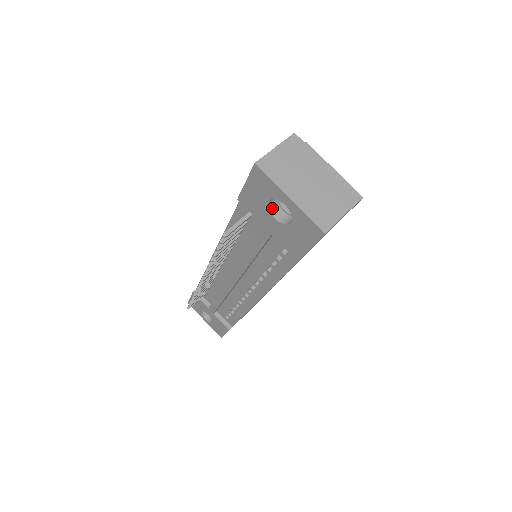
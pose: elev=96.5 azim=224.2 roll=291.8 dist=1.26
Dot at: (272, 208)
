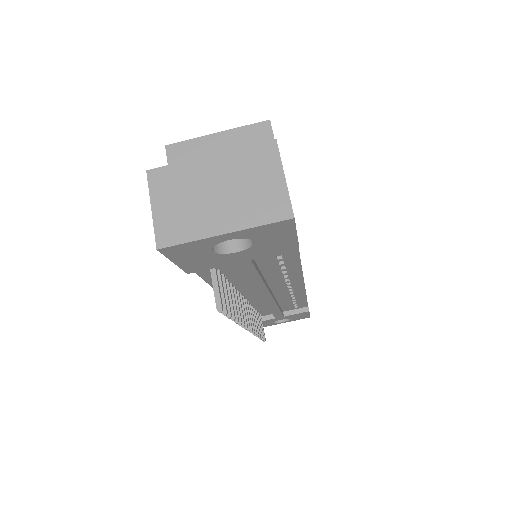
Dot at: (222, 249)
